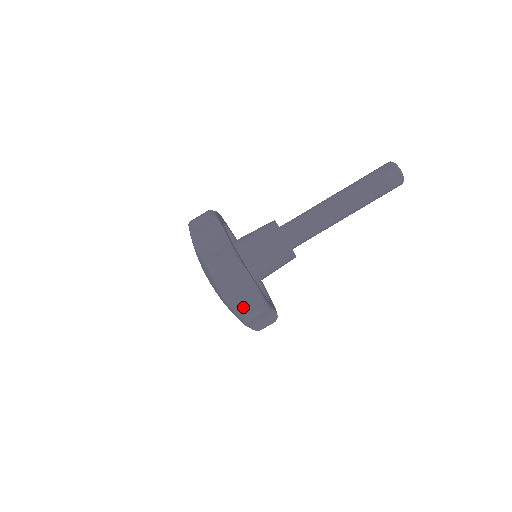
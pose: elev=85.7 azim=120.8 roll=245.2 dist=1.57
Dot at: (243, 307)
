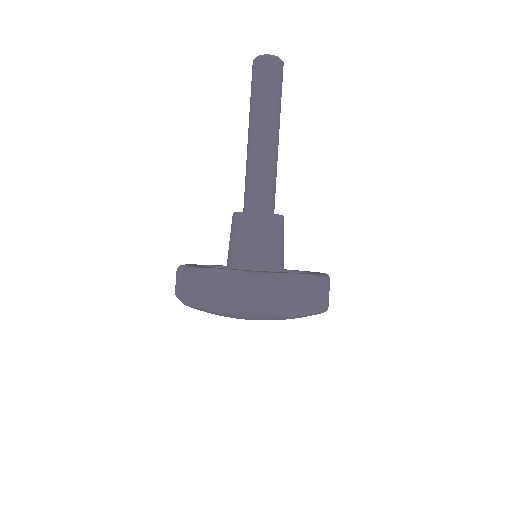
Dot at: (312, 302)
